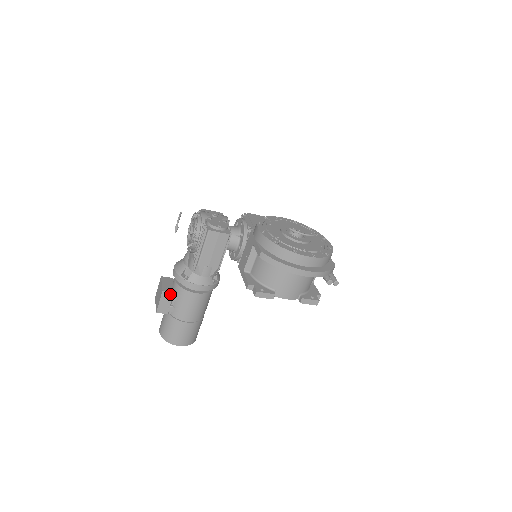
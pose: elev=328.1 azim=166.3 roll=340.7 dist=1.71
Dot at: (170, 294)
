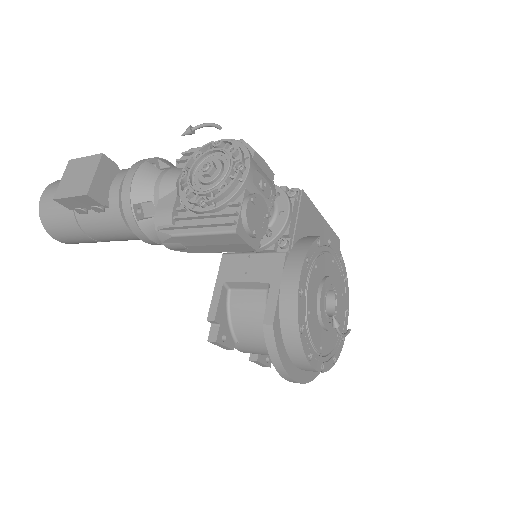
Dot at: (95, 203)
